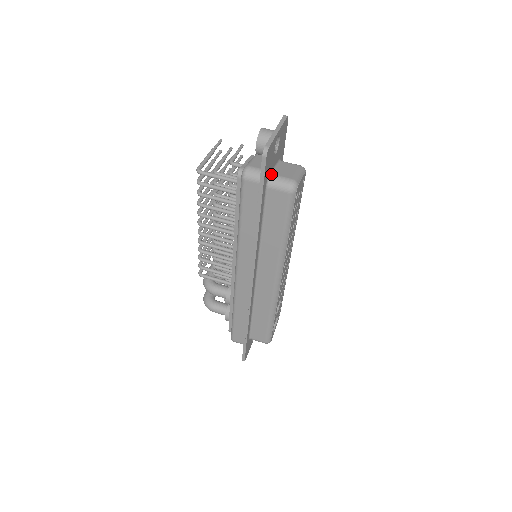
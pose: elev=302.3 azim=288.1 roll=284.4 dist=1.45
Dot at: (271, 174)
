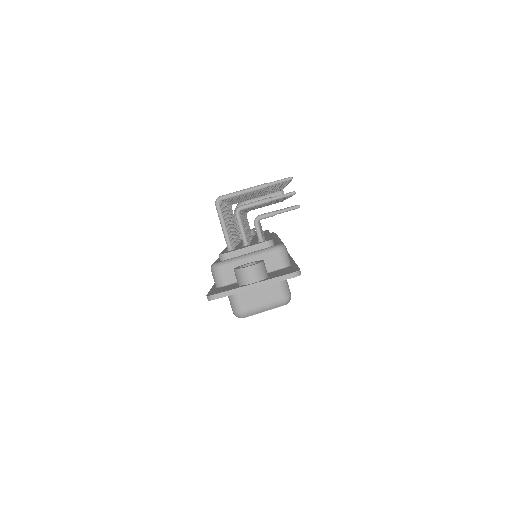
Dot at: occluded
